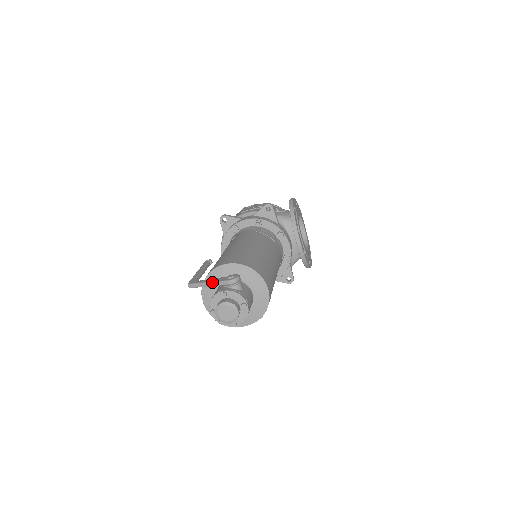
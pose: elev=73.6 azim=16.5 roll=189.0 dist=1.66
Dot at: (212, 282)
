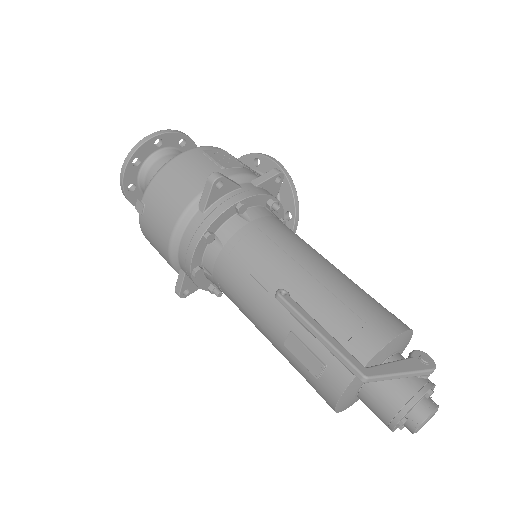
Dot at: (410, 373)
